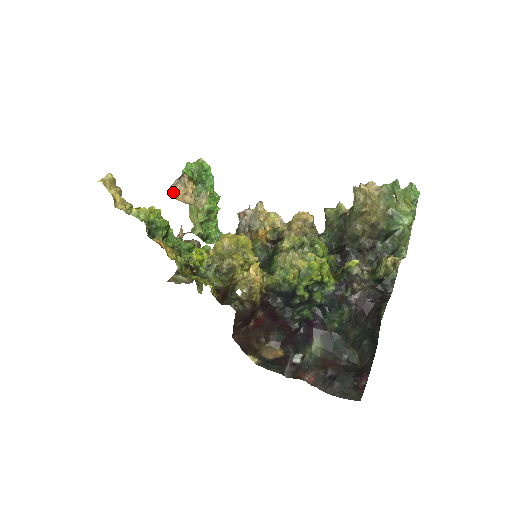
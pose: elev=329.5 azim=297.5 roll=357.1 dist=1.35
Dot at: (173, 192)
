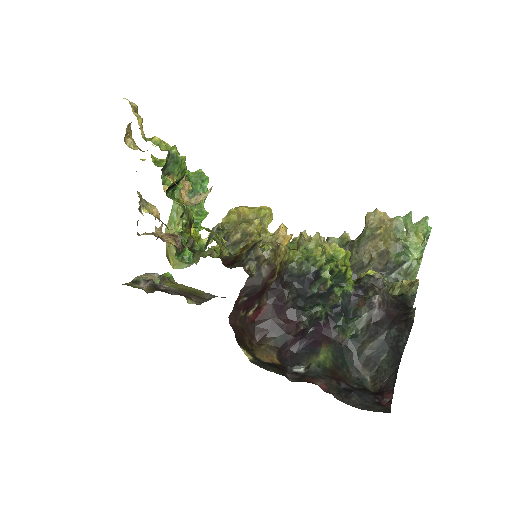
Dot at: occluded
